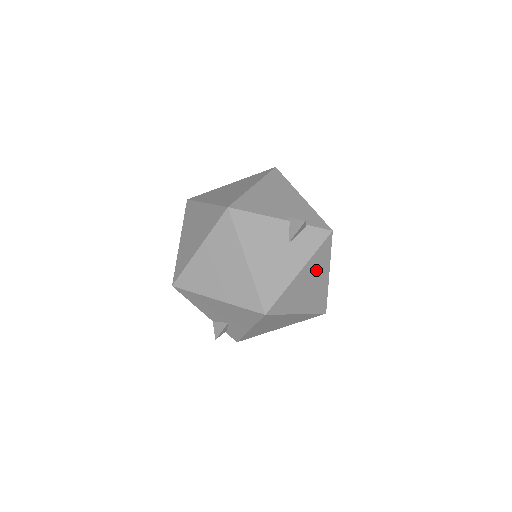
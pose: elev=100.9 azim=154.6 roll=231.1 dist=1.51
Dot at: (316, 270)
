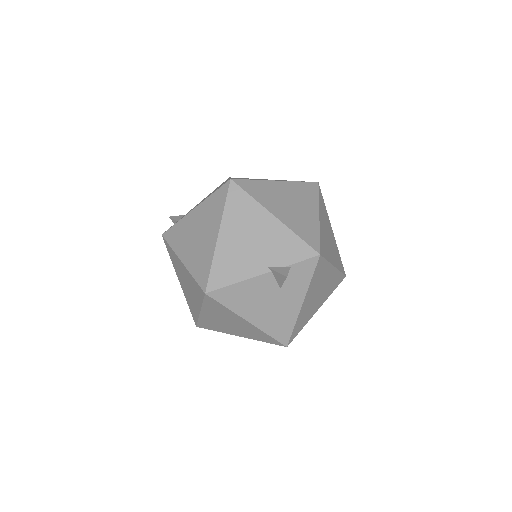
Dot at: (319, 283)
